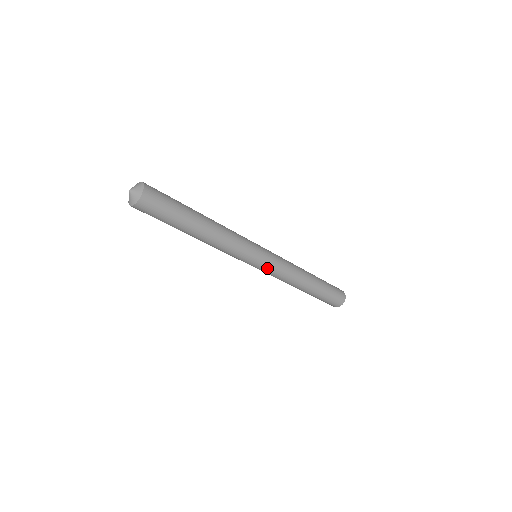
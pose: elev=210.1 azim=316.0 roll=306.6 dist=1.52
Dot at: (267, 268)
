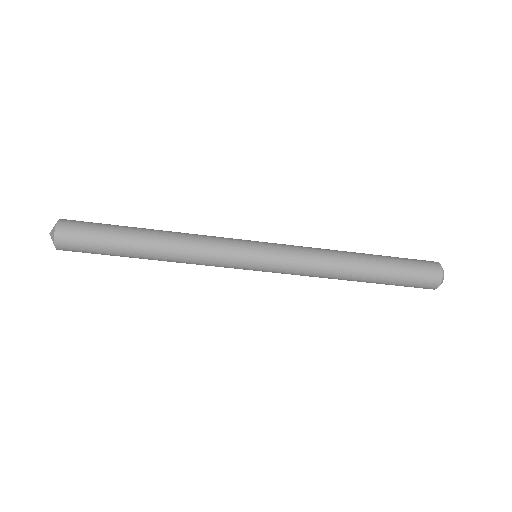
Dot at: (272, 271)
